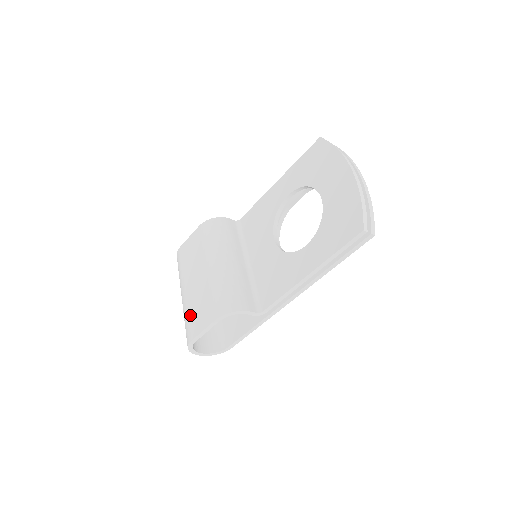
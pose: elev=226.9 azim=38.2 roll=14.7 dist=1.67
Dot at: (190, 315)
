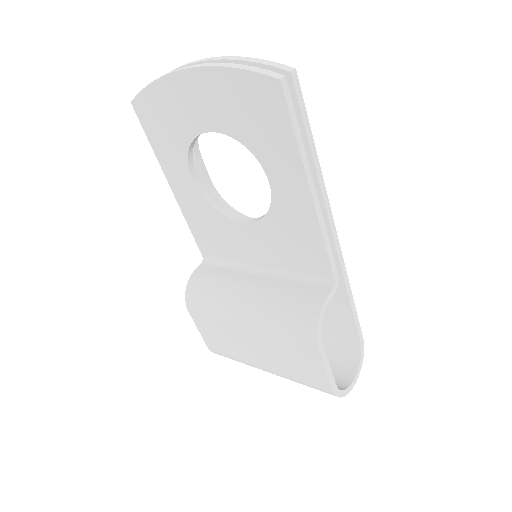
Dot at: (297, 375)
